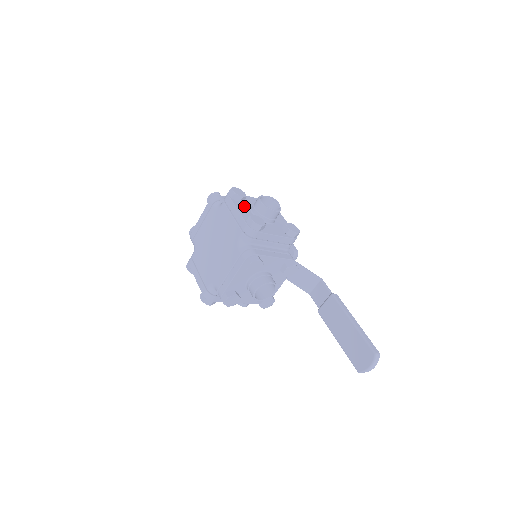
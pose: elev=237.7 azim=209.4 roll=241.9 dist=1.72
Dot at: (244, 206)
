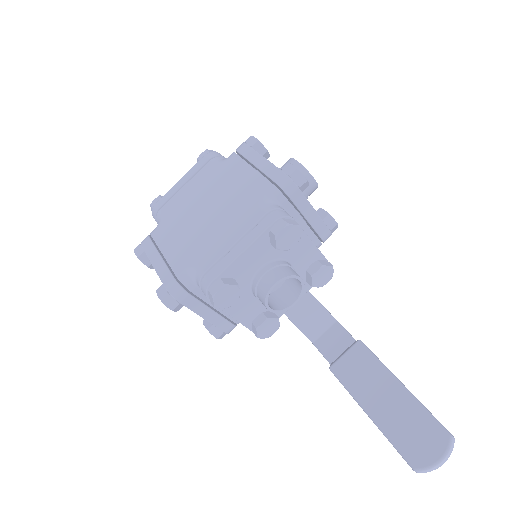
Dot at: occluded
